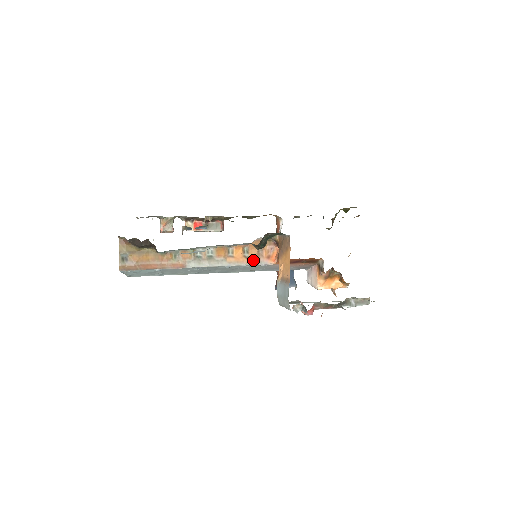
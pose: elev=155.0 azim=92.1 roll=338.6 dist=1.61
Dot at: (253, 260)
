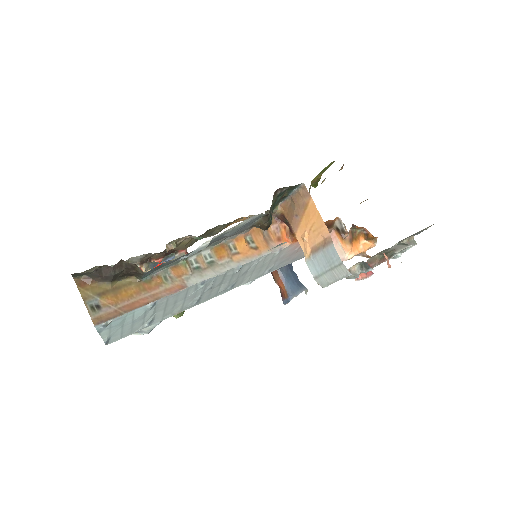
Dot at: (264, 249)
